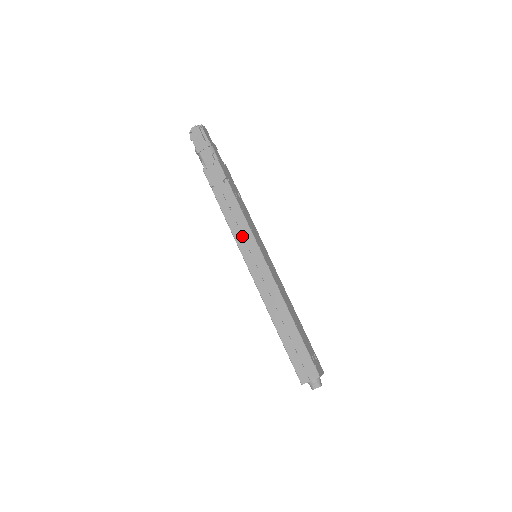
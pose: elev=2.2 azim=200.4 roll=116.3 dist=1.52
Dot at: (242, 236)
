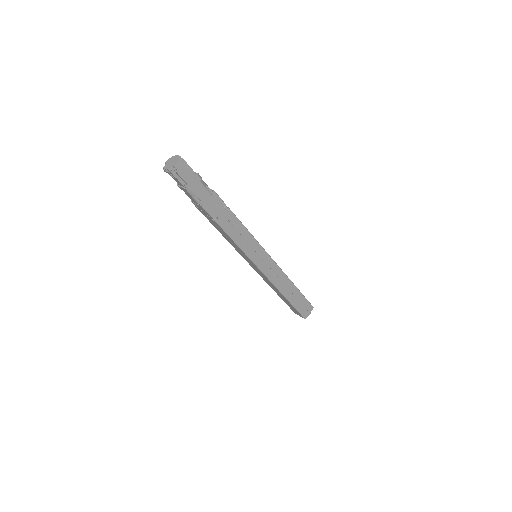
Dot at: (251, 248)
